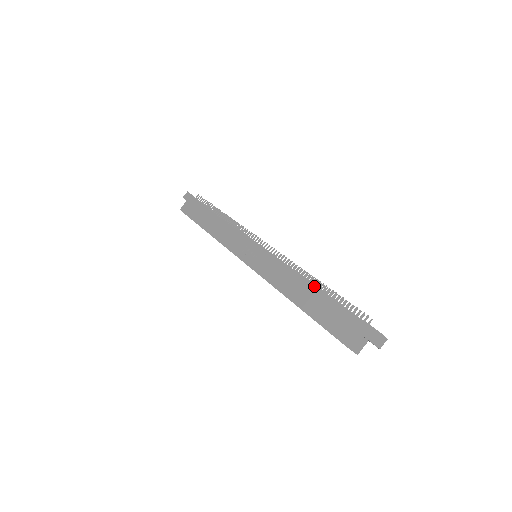
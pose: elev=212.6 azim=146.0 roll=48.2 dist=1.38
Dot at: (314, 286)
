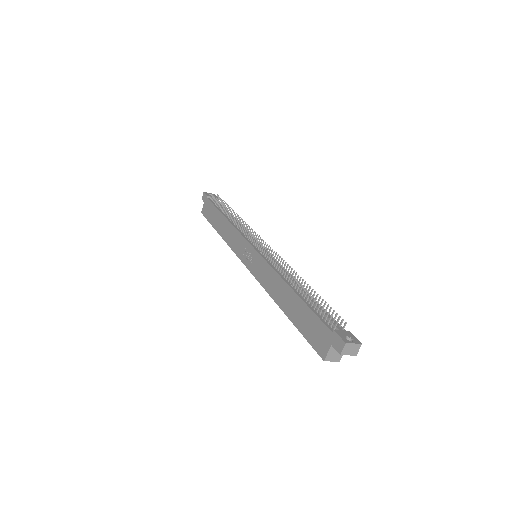
Dot at: (297, 288)
